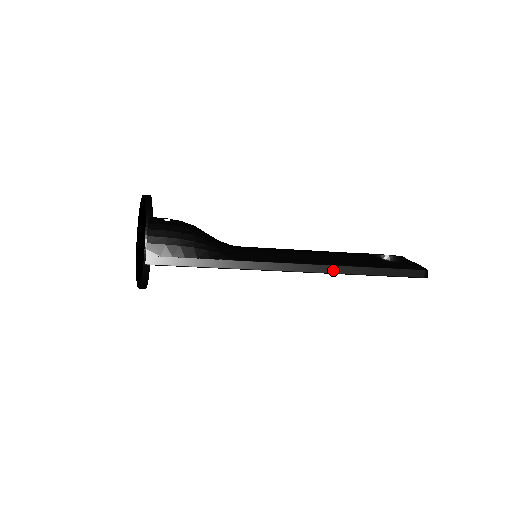
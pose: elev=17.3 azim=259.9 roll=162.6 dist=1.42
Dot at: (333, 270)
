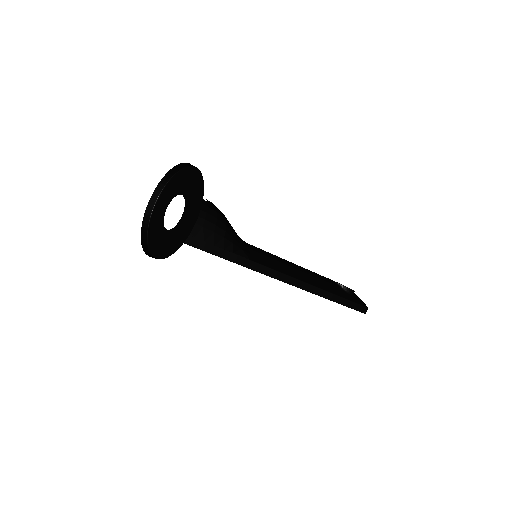
Dot at: (315, 291)
